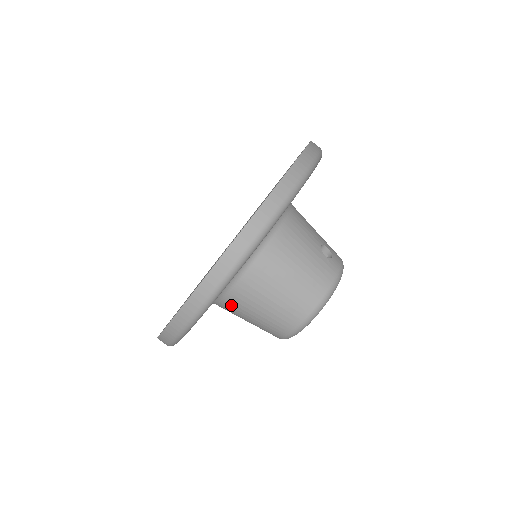
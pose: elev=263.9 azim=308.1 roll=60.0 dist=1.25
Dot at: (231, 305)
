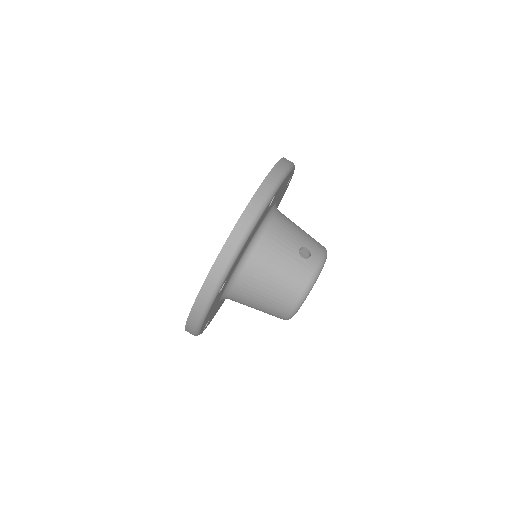
Dot at: (237, 301)
